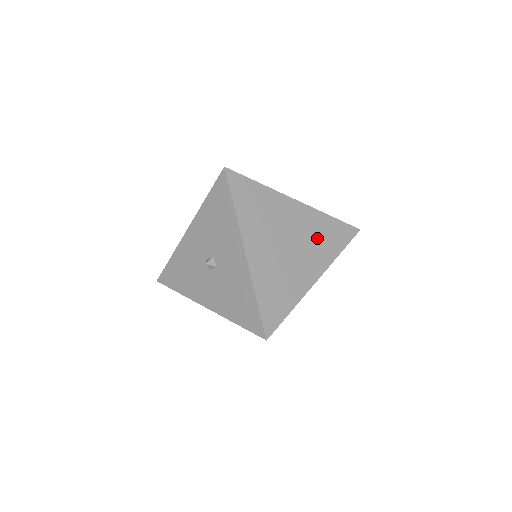
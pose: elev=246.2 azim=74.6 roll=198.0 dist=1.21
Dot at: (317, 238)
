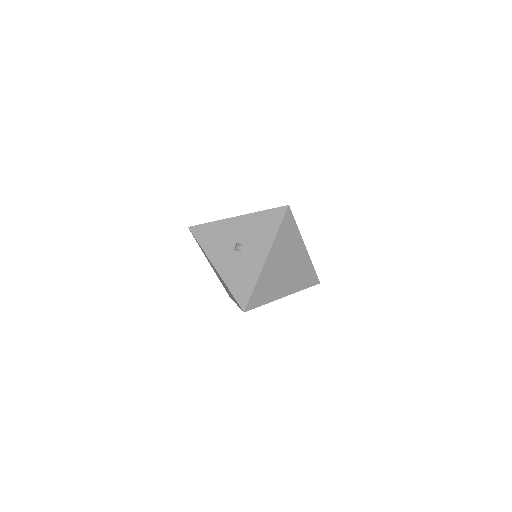
Dot at: (300, 274)
